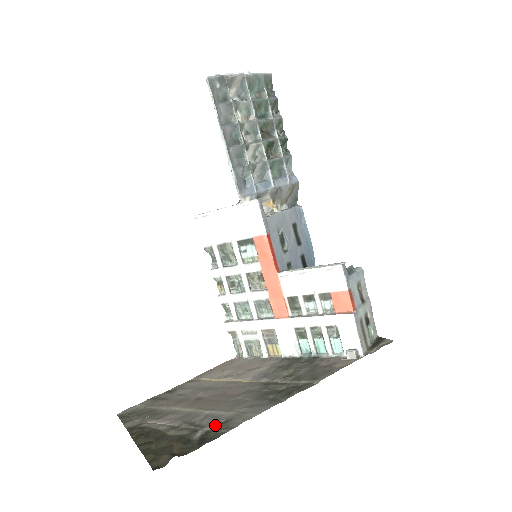
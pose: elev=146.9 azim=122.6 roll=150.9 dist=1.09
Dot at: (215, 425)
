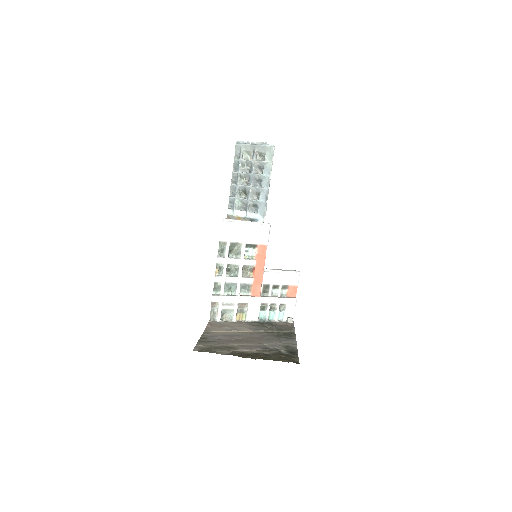
Dot at: (284, 348)
